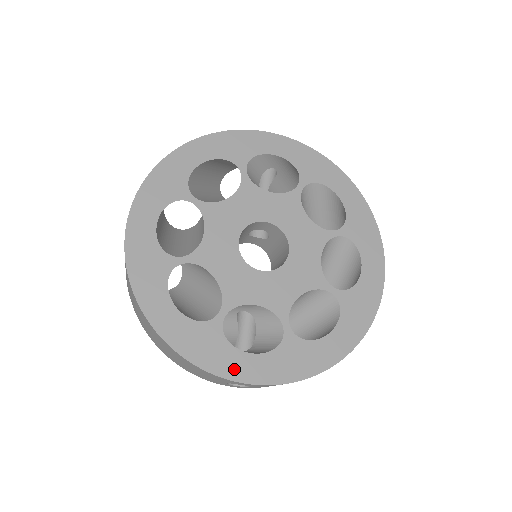
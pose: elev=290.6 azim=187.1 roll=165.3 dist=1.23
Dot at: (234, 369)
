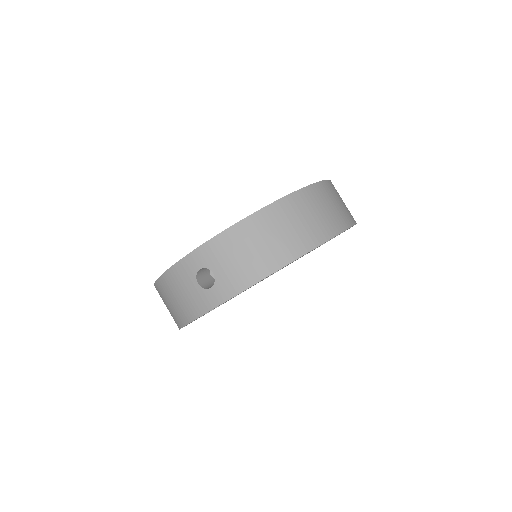
Dot at: occluded
